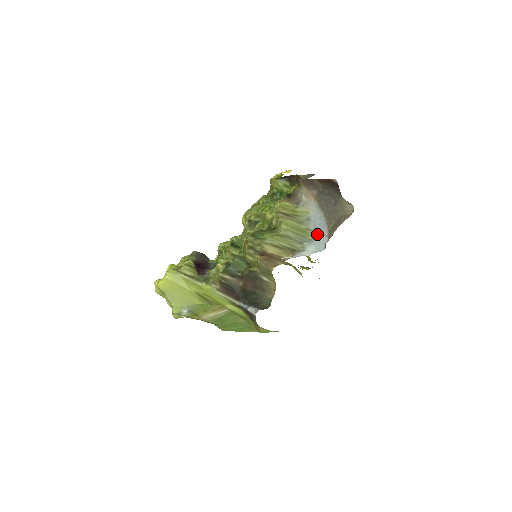
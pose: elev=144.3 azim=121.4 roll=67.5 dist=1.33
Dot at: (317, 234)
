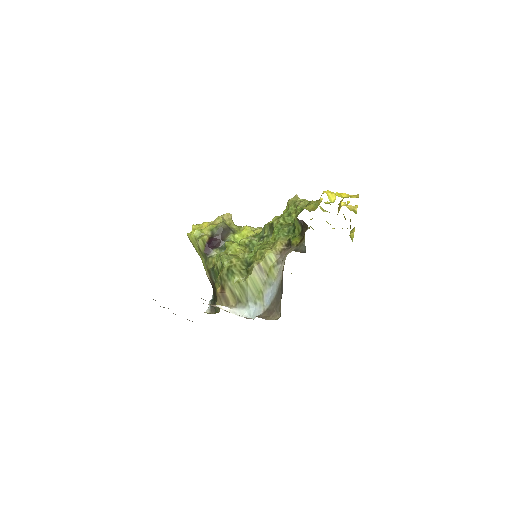
Dot at: (262, 303)
